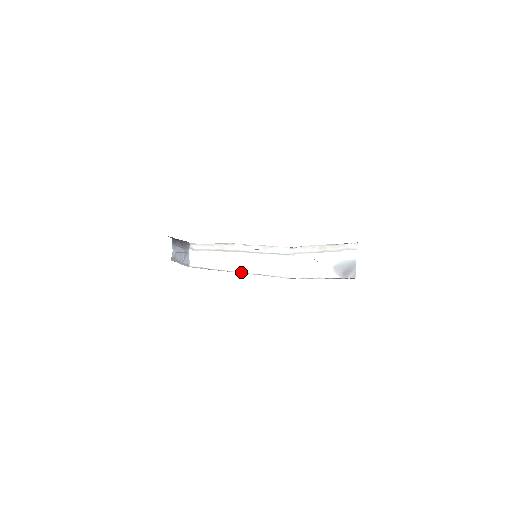
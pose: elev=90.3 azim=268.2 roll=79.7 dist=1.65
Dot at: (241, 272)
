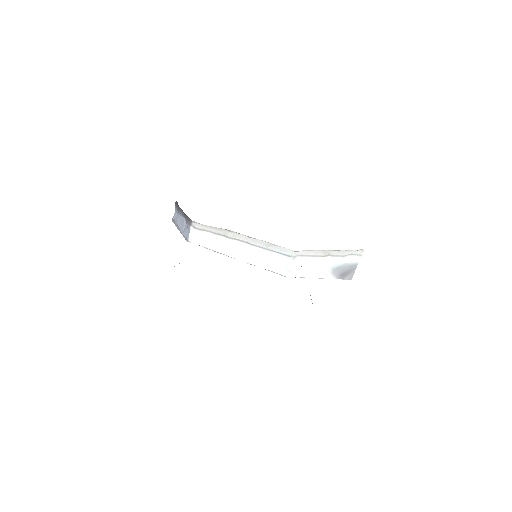
Dot at: (239, 259)
